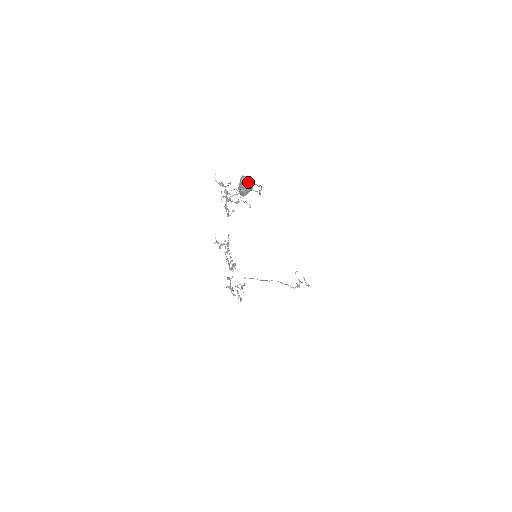
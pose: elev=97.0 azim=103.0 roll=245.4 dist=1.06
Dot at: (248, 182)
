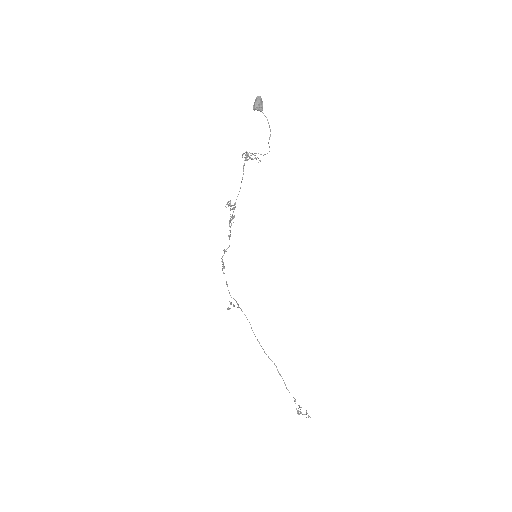
Dot at: (260, 99)
